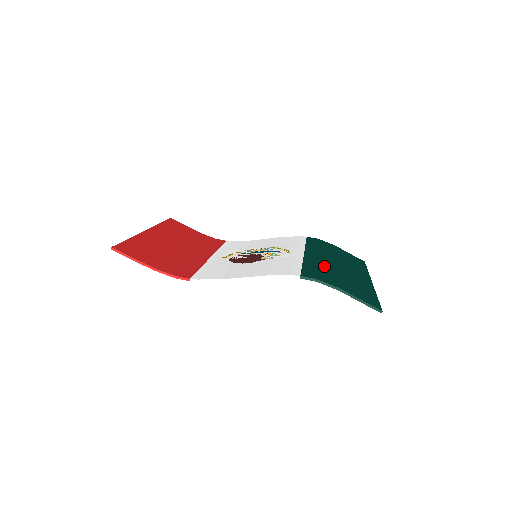
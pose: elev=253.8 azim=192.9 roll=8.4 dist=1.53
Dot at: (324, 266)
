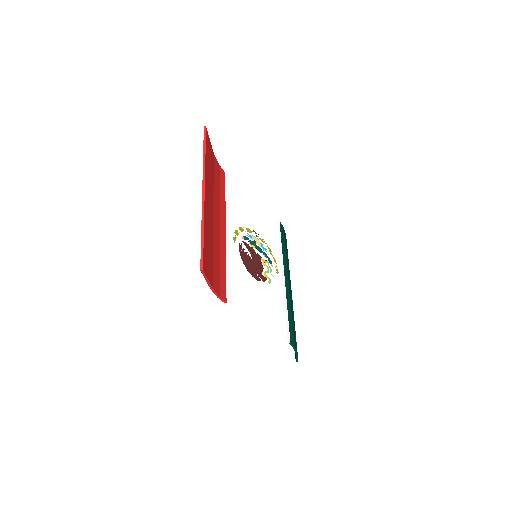
Dot at: (292, 308)
